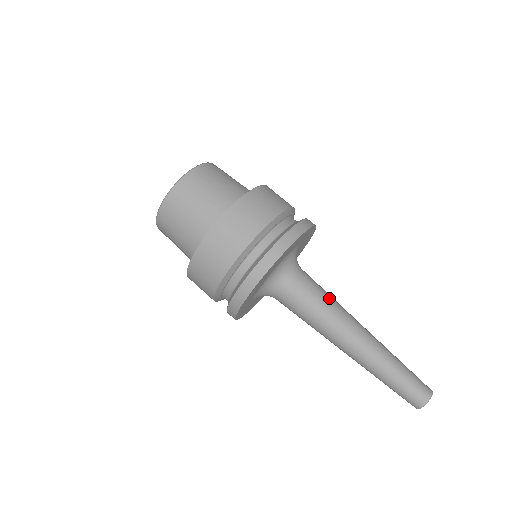
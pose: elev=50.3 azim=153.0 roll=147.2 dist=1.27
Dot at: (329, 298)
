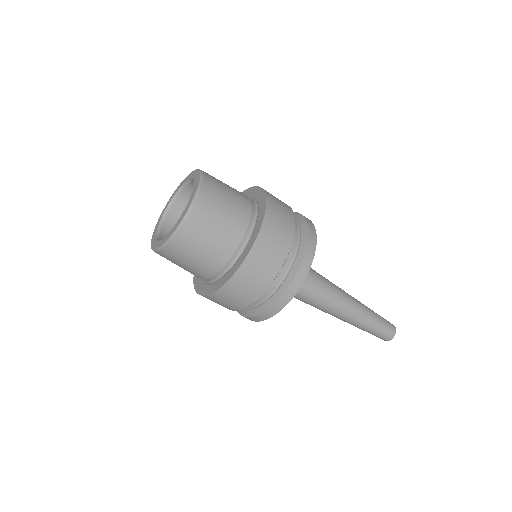
Dot at: (323, 291)
